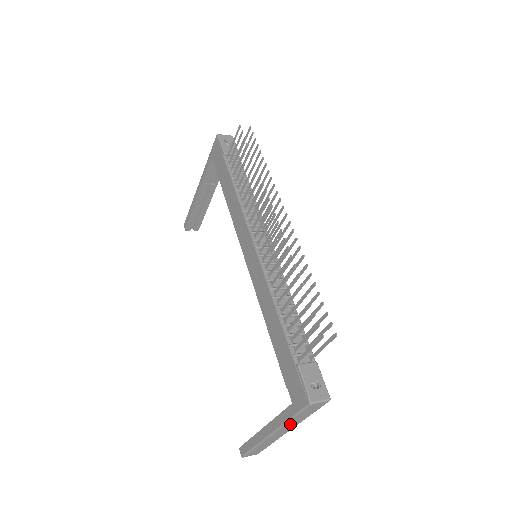
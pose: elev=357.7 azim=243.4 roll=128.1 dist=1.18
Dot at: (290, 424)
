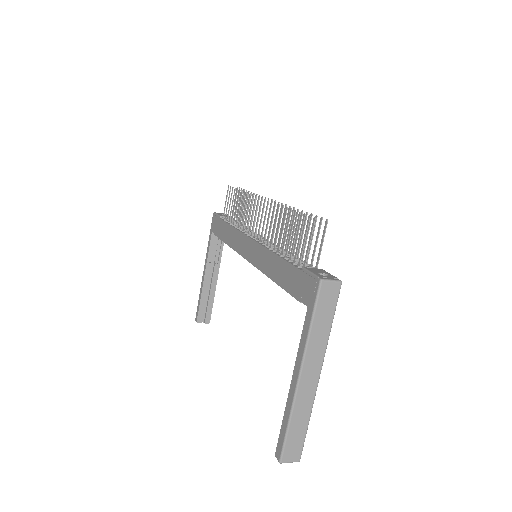
Dot at: (314, 345)
